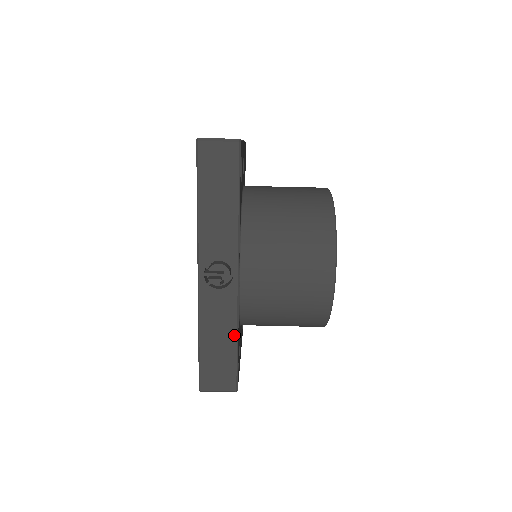
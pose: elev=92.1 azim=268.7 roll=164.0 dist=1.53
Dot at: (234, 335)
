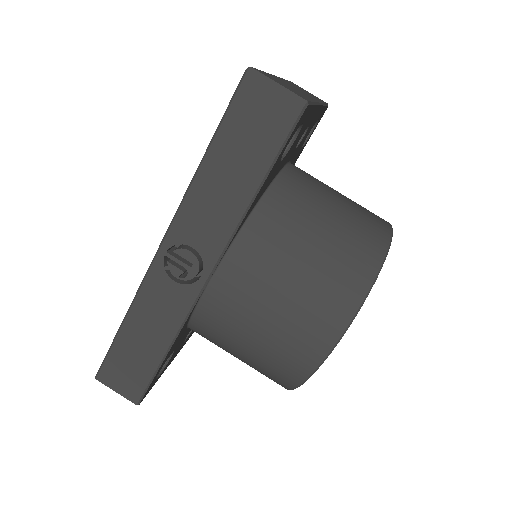
Dot at: (166, 344)
